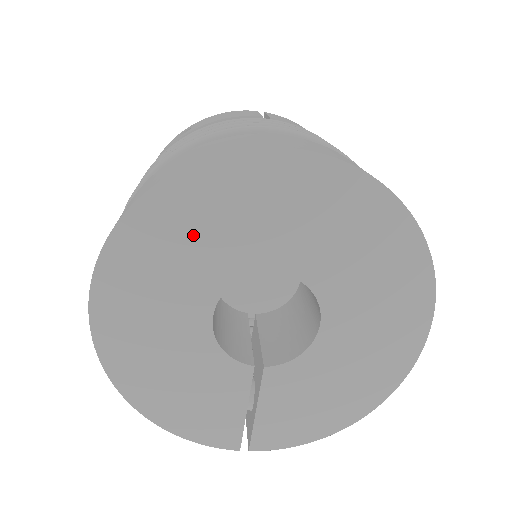
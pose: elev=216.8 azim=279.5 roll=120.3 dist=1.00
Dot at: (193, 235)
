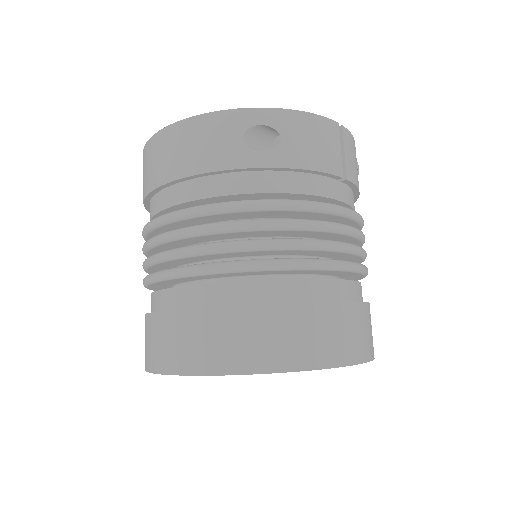
Dot at: occluded
